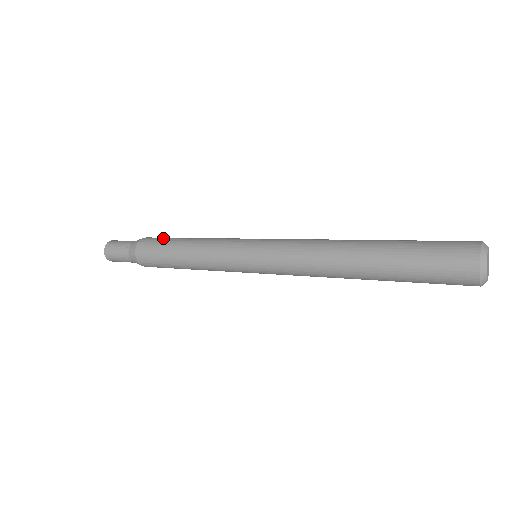
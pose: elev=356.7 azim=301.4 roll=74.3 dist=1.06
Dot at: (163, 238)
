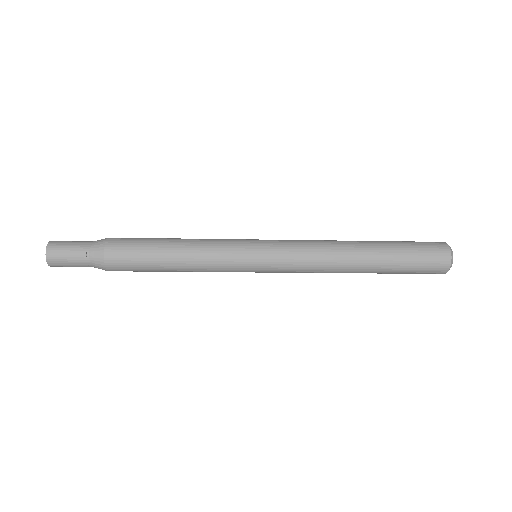
Dot at: (137, 248)
